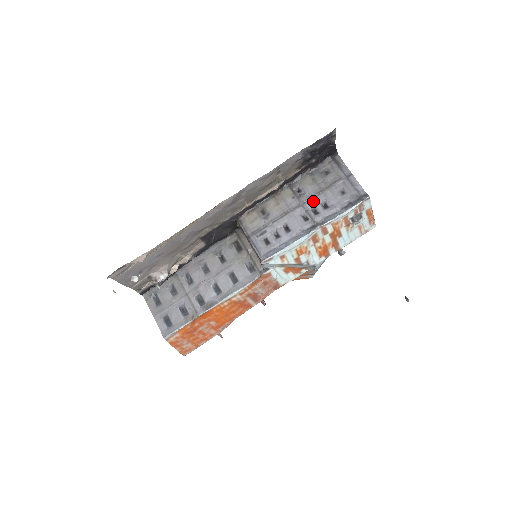
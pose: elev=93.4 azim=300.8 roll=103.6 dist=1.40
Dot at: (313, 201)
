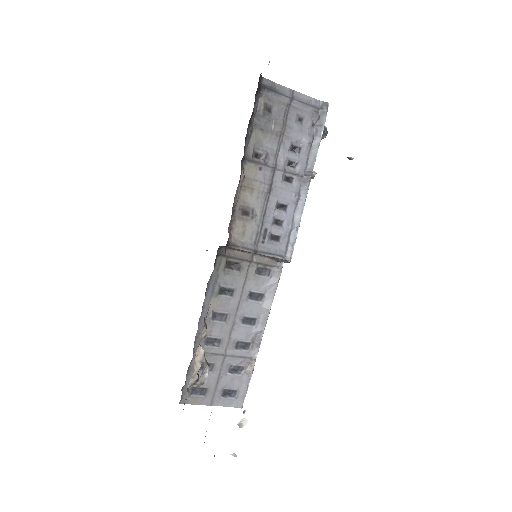
Dot at: (282, 155)
